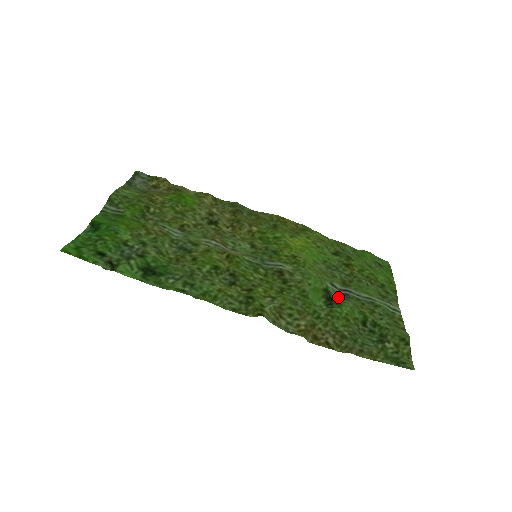
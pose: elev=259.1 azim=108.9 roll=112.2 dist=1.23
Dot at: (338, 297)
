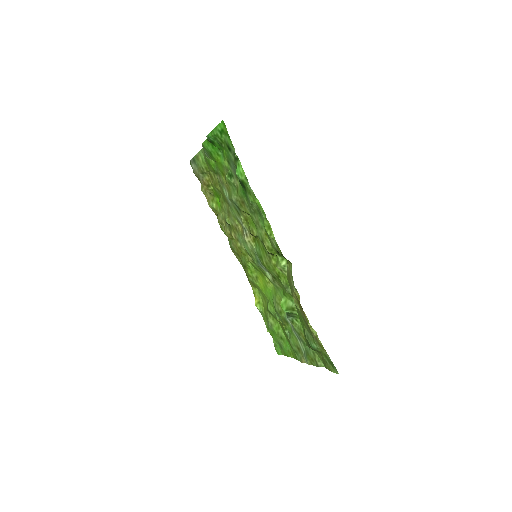
Dot at: (289, 318)
